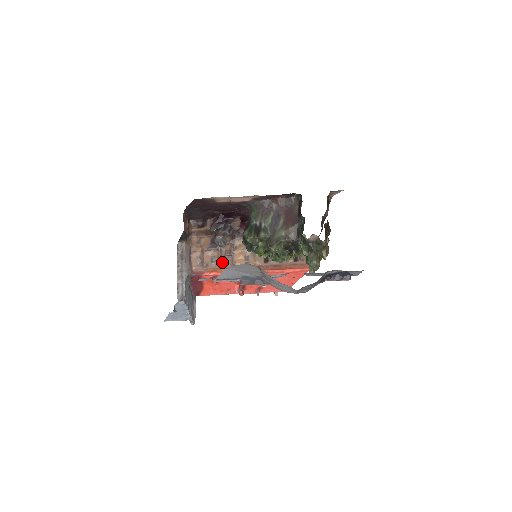
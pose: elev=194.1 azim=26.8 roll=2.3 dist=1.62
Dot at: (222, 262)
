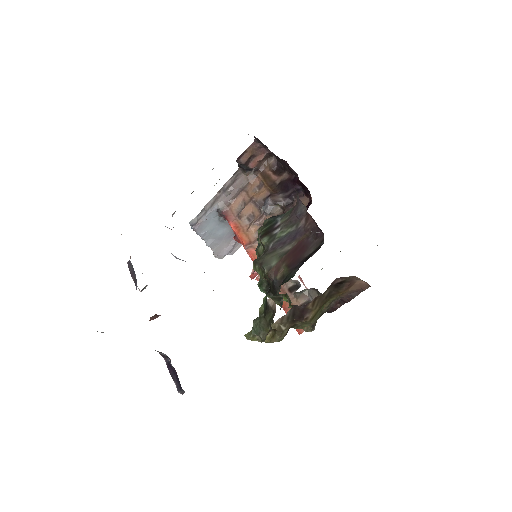
Dot at: (252, 228)
